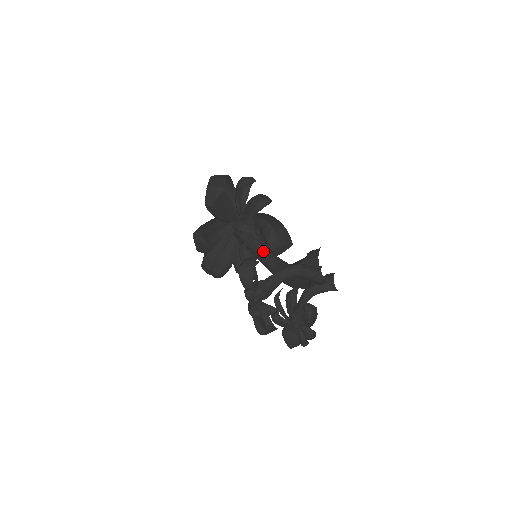
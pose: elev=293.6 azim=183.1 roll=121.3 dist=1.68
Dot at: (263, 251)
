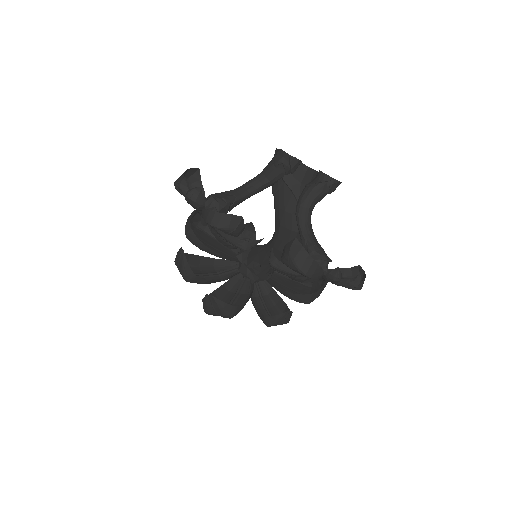
Dot at: (261, 246)
